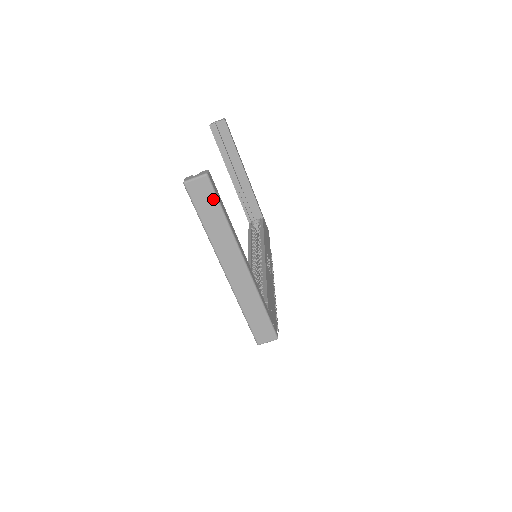
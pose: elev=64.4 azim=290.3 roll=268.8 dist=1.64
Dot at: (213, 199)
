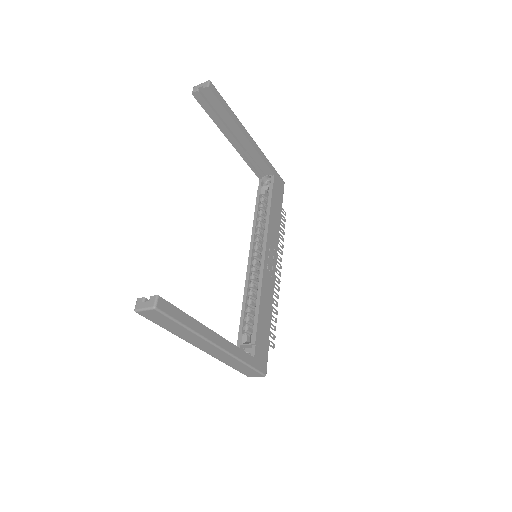
Dot at: (169, 320)
